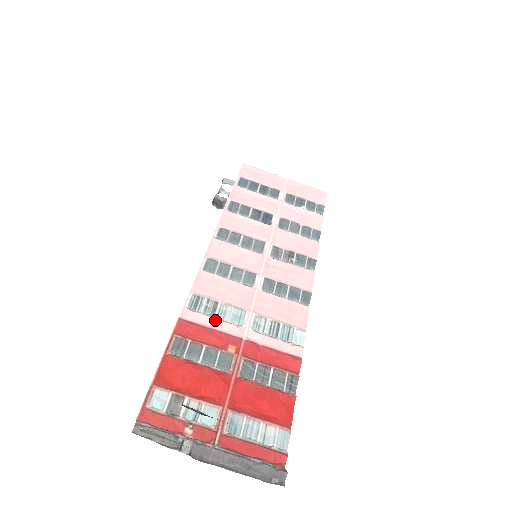
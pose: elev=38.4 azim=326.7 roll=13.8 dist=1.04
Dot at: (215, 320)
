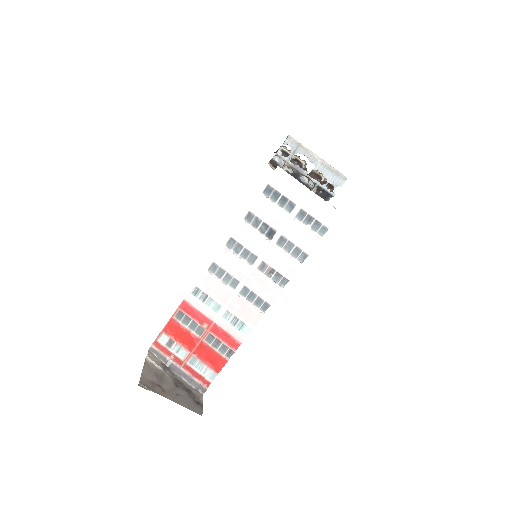
Dot at: (202, 306)
